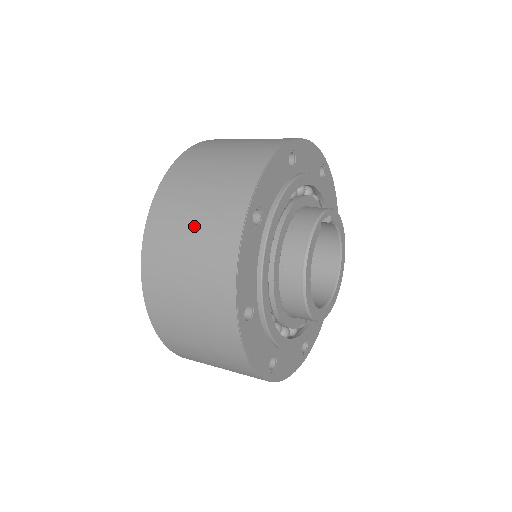
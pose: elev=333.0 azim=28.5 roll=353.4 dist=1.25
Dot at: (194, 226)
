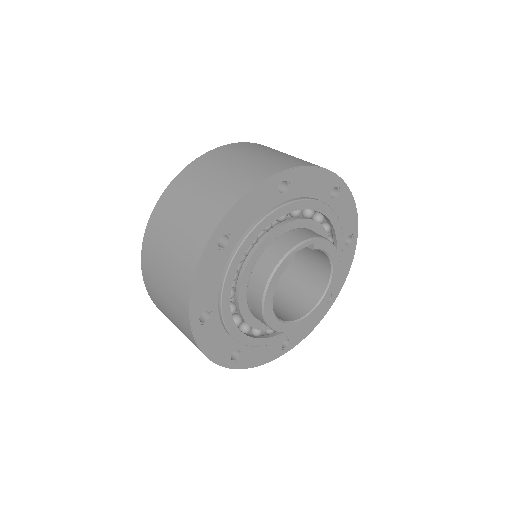
Dot at: (175, 235)
